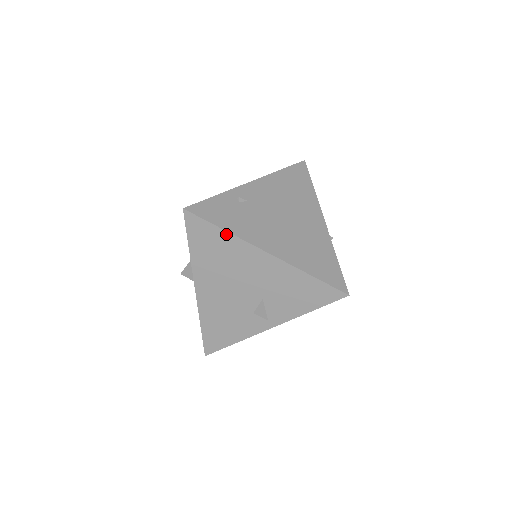
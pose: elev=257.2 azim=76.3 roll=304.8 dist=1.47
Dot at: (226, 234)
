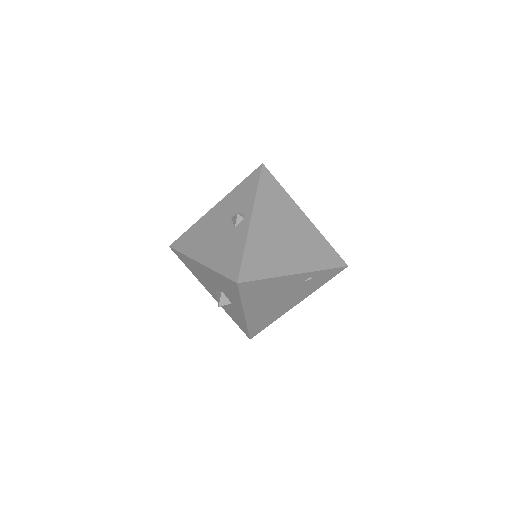
Dot at: (192, 227)
